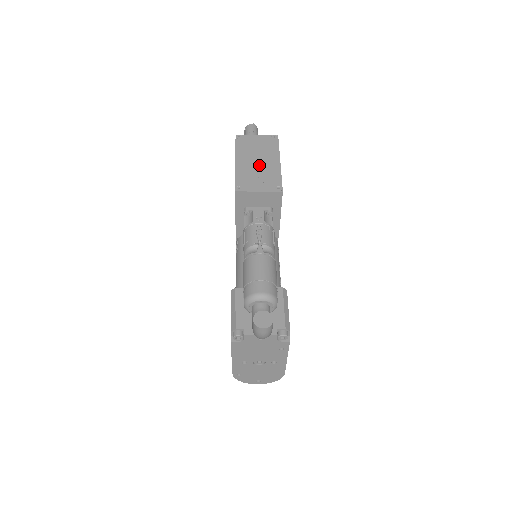
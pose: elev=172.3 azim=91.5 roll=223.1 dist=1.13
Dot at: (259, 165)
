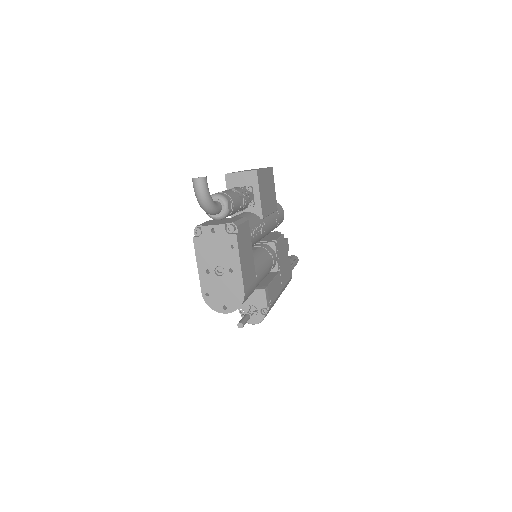
Dot at: occluded
